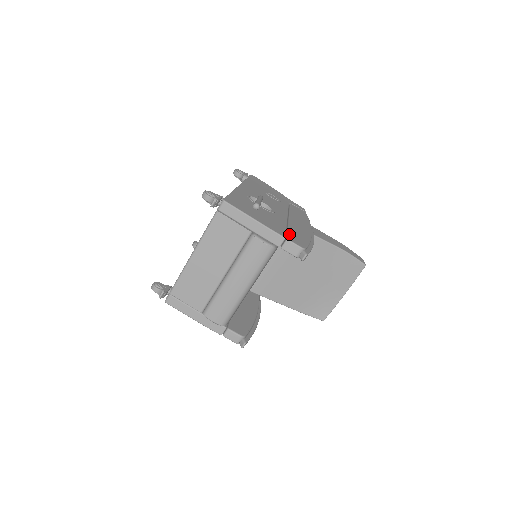
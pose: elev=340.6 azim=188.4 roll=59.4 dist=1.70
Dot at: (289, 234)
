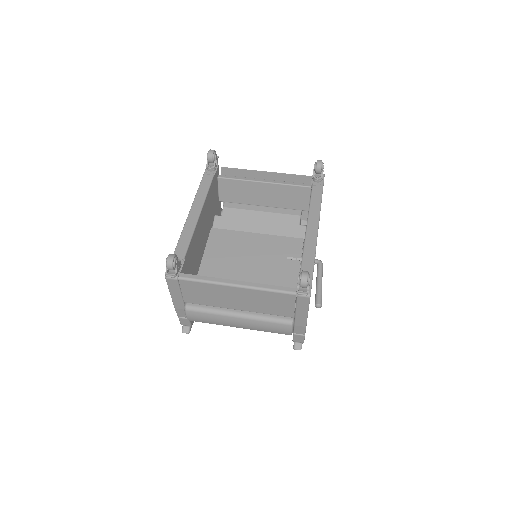
Dot at: occluded
